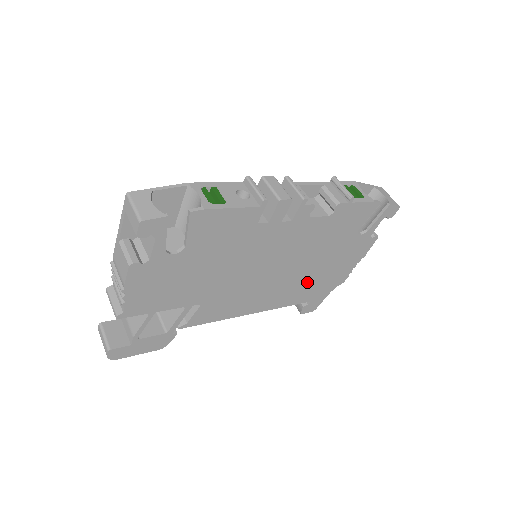
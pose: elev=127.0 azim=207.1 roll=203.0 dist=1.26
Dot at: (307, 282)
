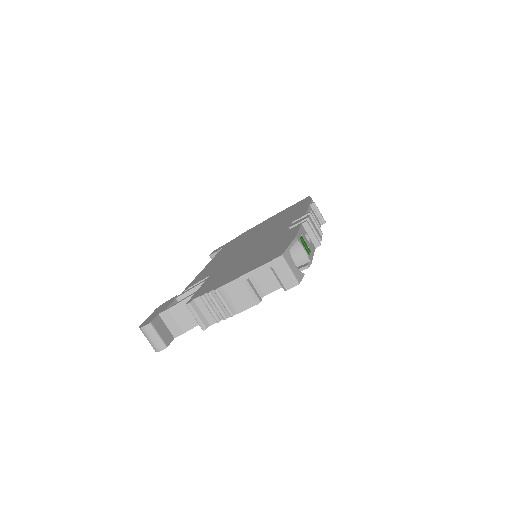
Dot at: occluded
